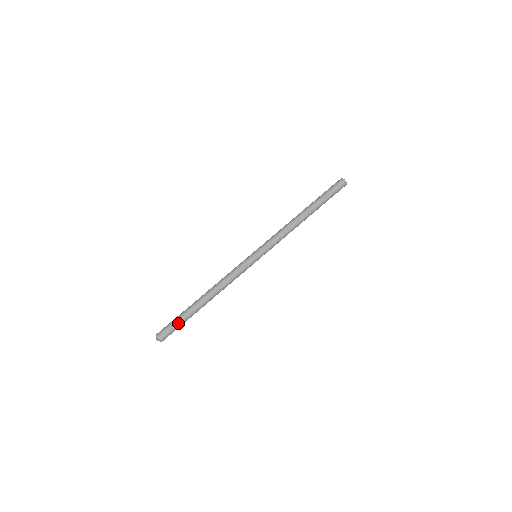
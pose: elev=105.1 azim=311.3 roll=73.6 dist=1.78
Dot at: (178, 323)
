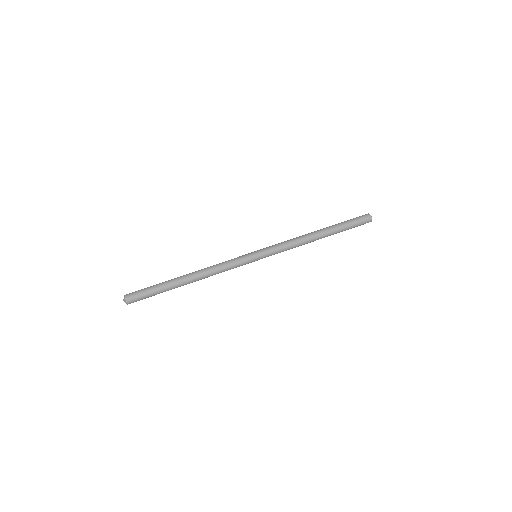
Dot at: (152, 292)
